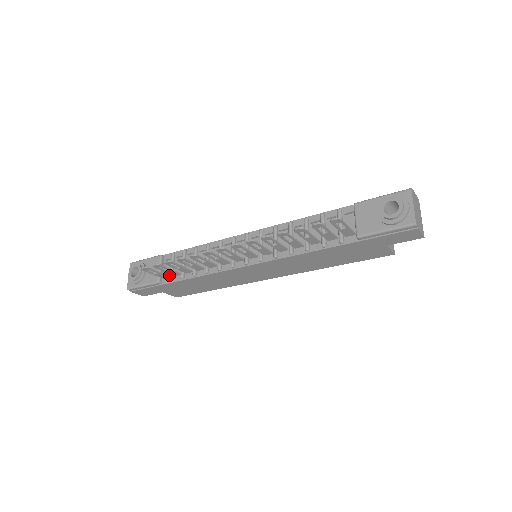
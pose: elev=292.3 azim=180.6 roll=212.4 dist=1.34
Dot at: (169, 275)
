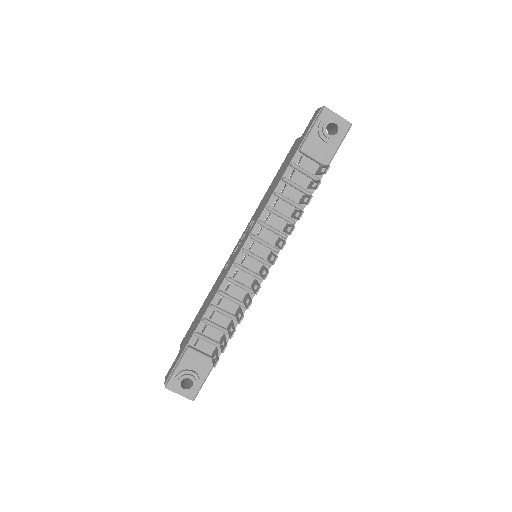
Dot at: (217, 347)
